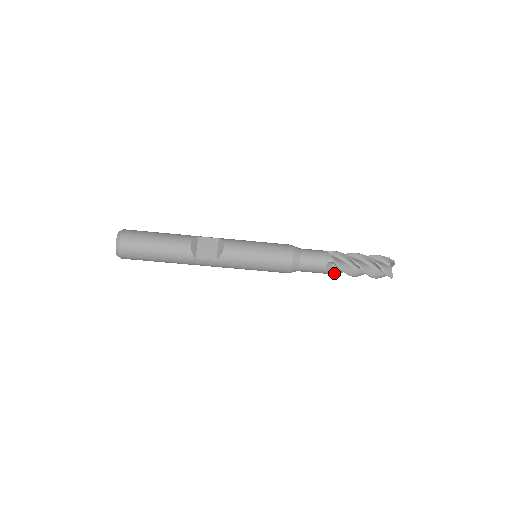
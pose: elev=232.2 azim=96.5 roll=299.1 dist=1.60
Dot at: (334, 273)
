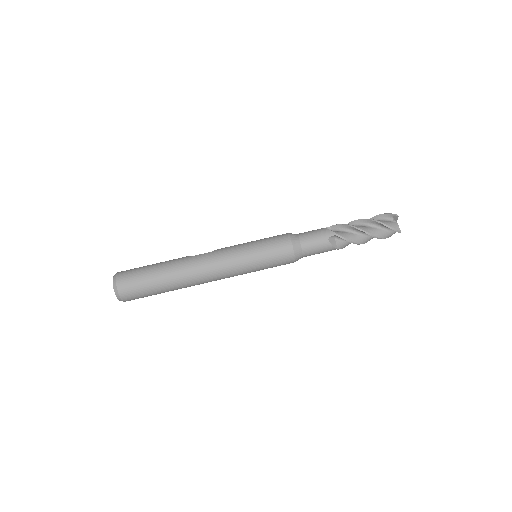
Dot at: (339, 234)
